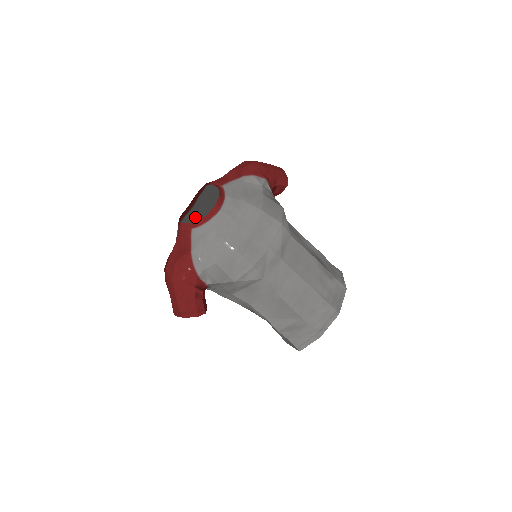
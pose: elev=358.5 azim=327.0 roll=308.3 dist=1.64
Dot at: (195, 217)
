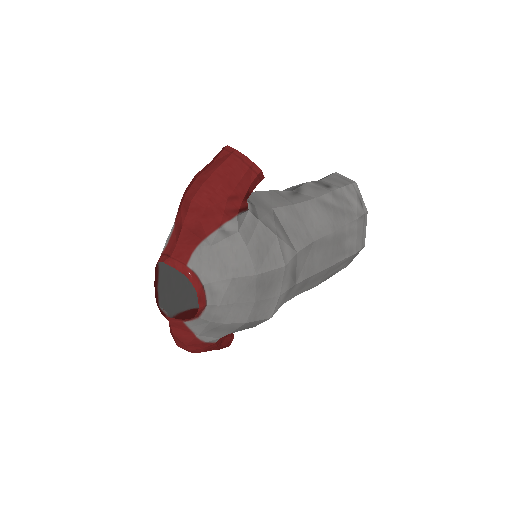
Dot at: (165, 268)
